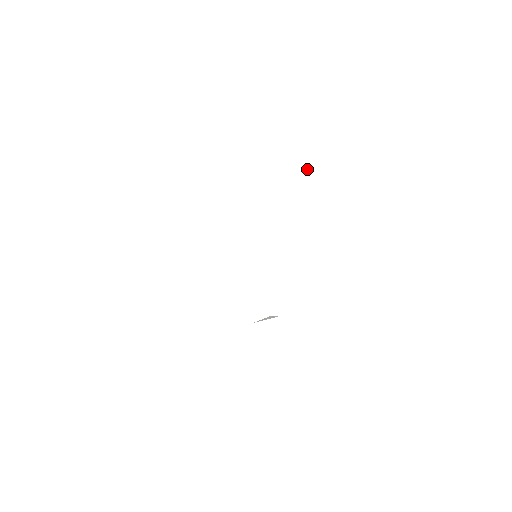
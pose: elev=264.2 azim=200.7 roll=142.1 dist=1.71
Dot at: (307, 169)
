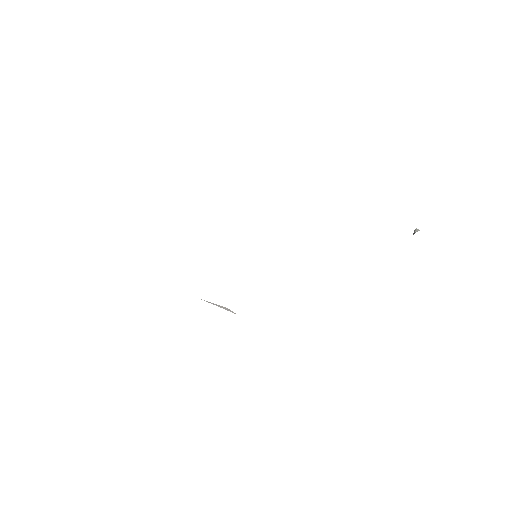
Dot at: (415, 229)
